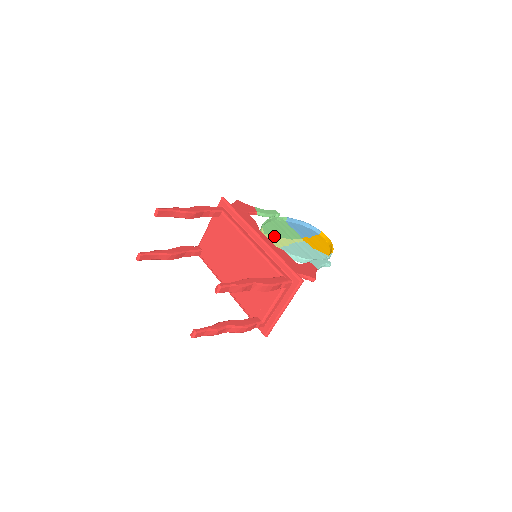
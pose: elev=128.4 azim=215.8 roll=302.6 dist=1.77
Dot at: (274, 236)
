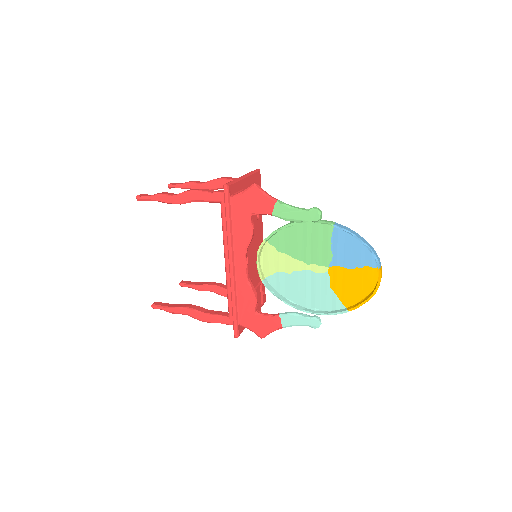
Dot at: (281, 252)
